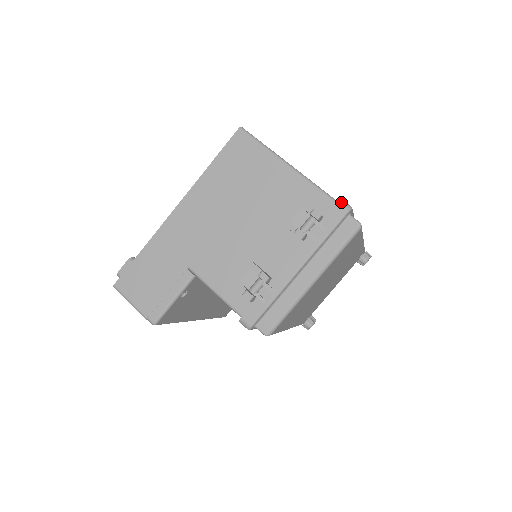
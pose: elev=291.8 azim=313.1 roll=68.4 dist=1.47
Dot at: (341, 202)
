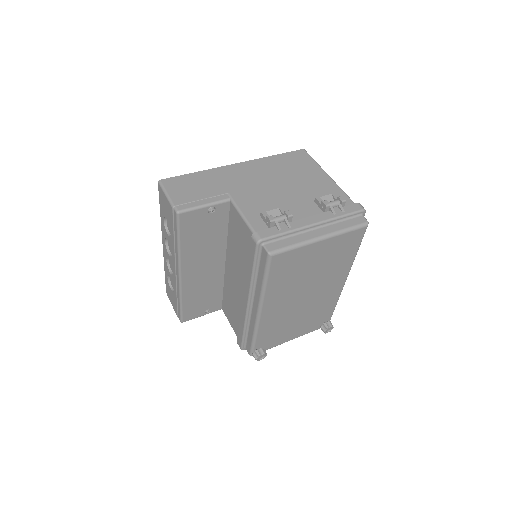
Dot at: (360, 204)
